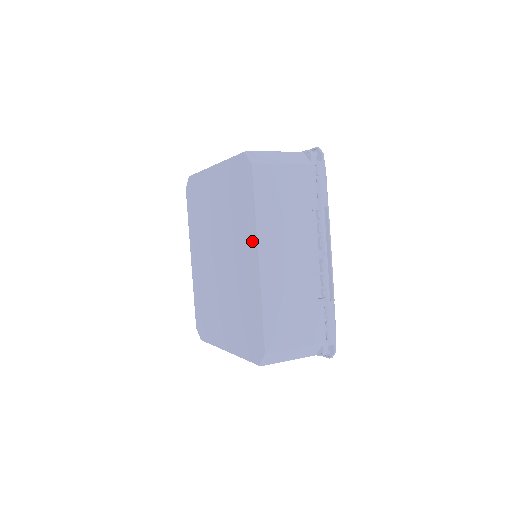
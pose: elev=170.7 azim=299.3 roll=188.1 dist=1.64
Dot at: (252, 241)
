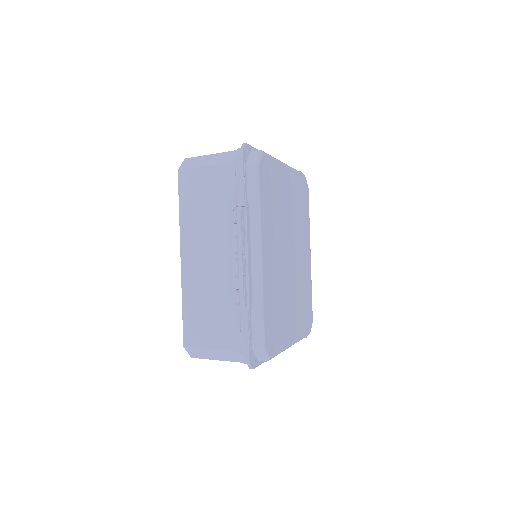
Dot at: occluded
